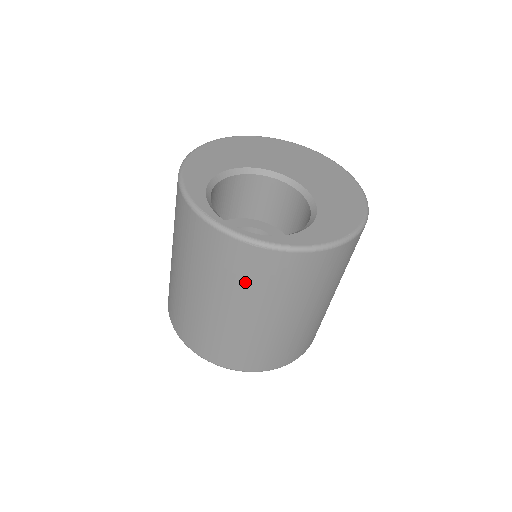
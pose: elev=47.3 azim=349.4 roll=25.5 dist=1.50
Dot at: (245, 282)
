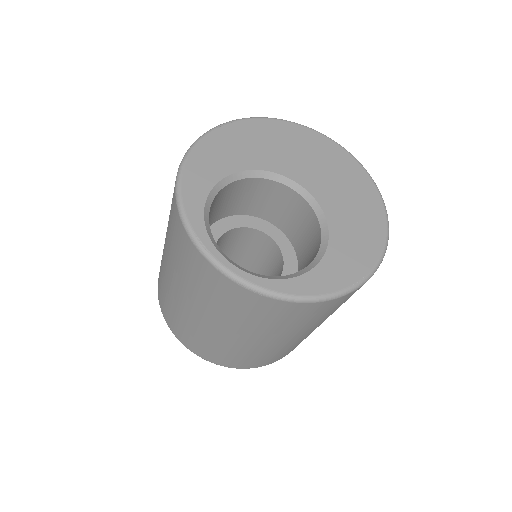
Dot at: (234, 312)
